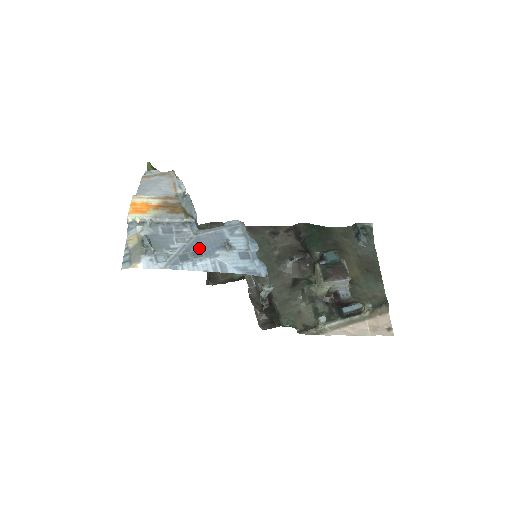
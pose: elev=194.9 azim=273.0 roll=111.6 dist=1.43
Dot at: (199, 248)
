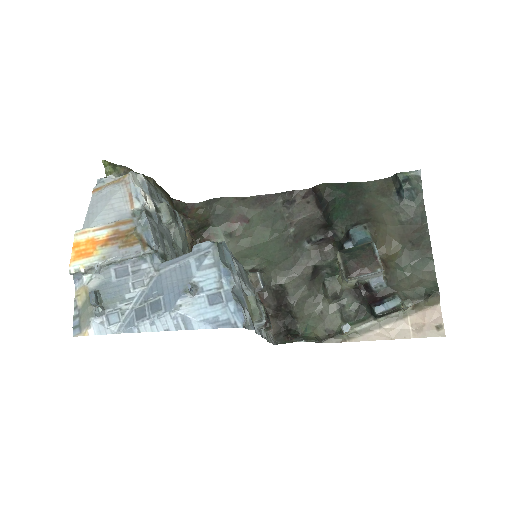
Dot at: (158, 295)
